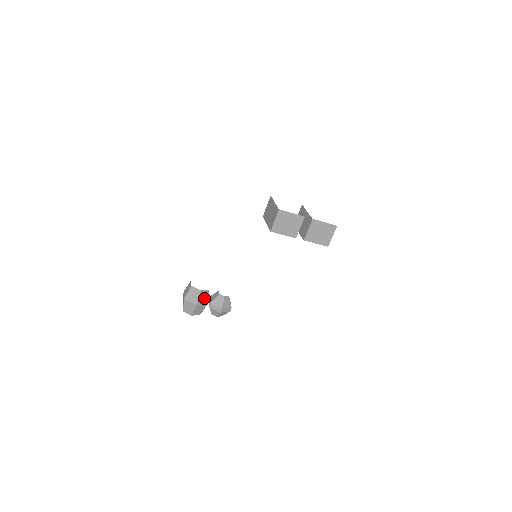
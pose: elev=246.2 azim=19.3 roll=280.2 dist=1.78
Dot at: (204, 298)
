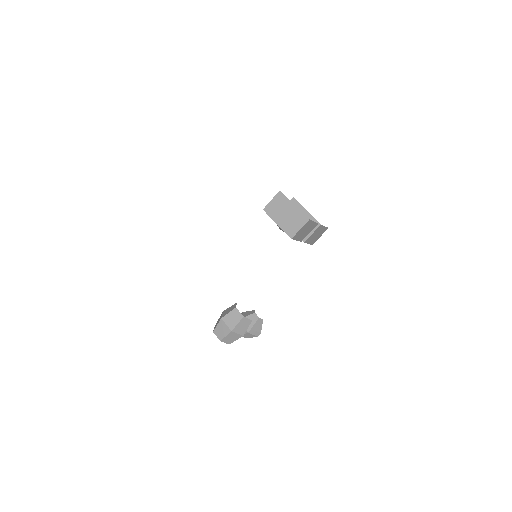
Dot at: occluded
